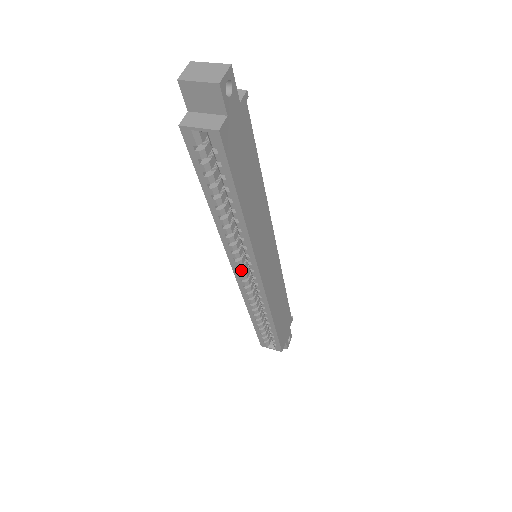
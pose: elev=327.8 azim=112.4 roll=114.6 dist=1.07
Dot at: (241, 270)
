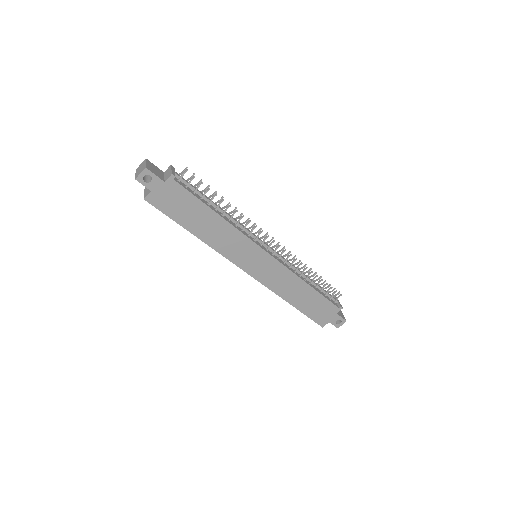
Dot at: occluded
